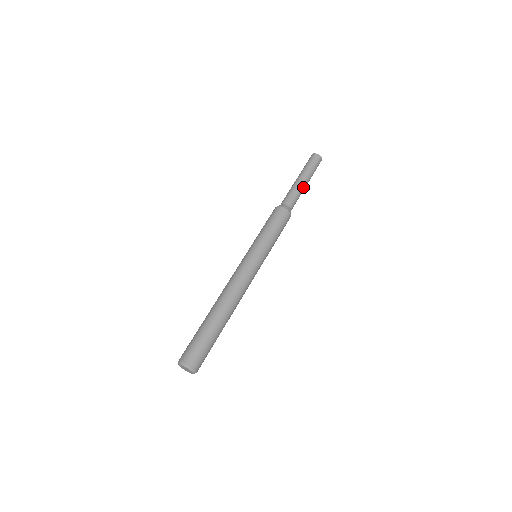
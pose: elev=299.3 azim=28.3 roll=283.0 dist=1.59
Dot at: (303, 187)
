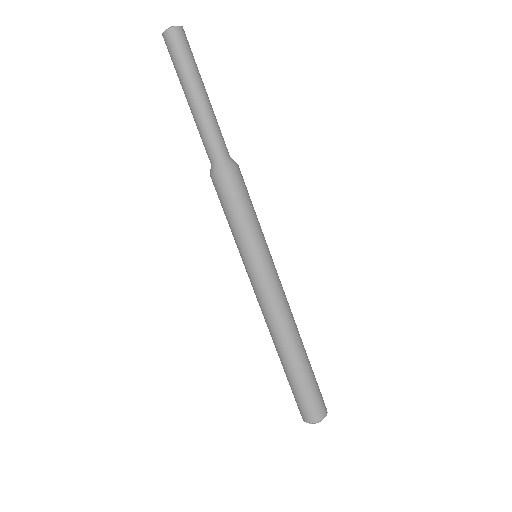
Dot at: (211, 108)
